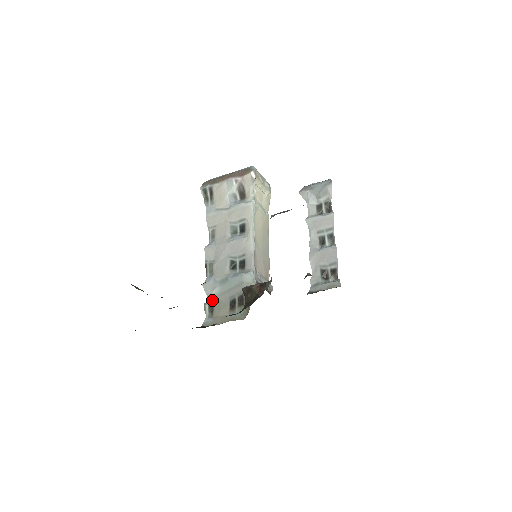
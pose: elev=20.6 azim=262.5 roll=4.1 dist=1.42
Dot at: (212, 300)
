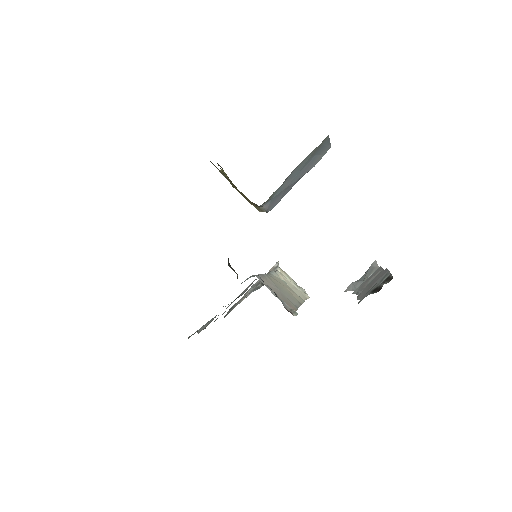
Dot at: occluded
